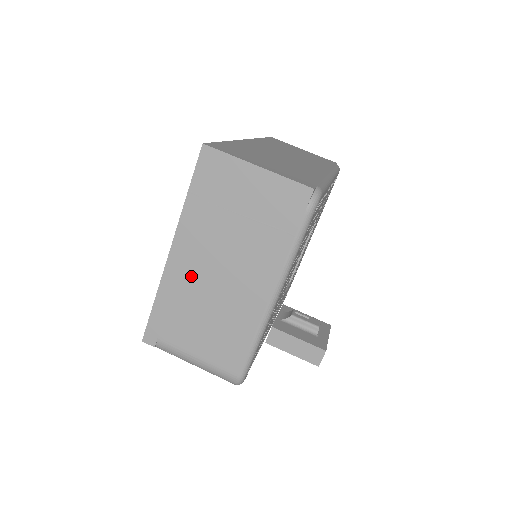
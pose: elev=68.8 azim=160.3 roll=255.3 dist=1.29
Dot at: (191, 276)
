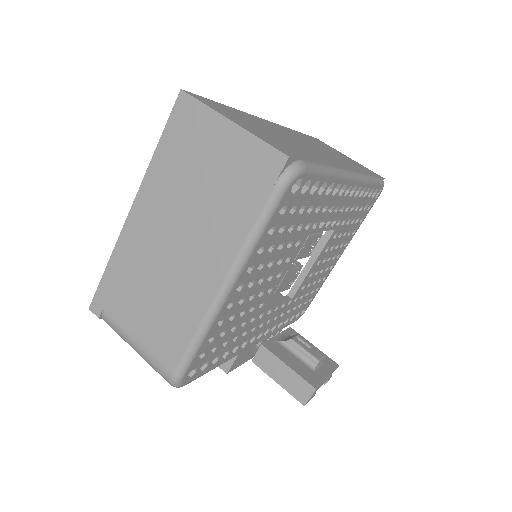
Dot at: (145, 243)
